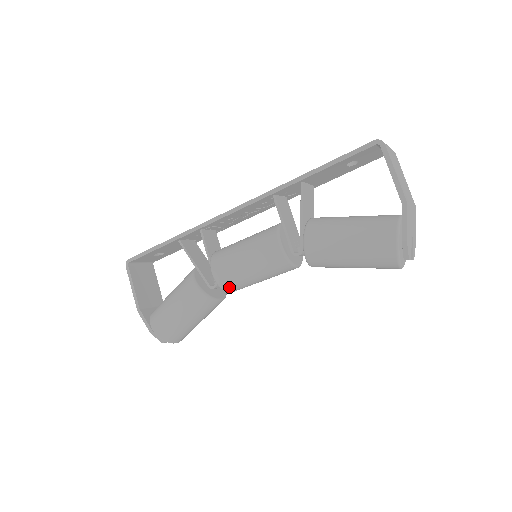
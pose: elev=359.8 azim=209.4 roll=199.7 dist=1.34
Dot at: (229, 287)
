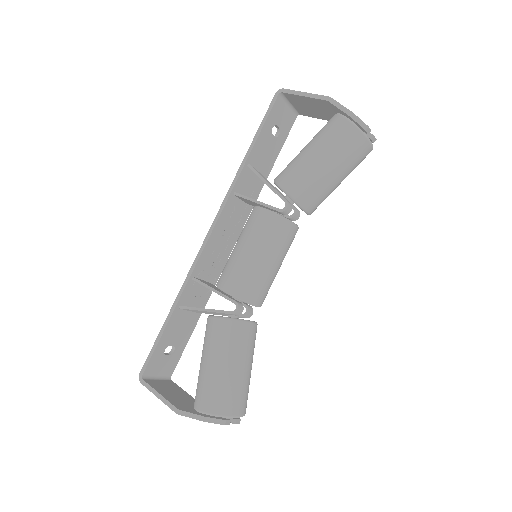
Dot at: (250, 293)
